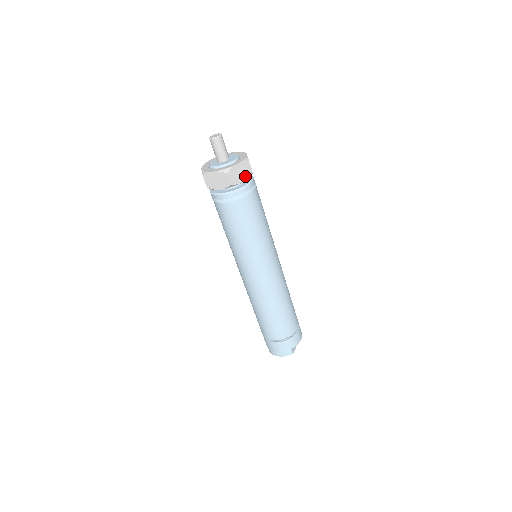
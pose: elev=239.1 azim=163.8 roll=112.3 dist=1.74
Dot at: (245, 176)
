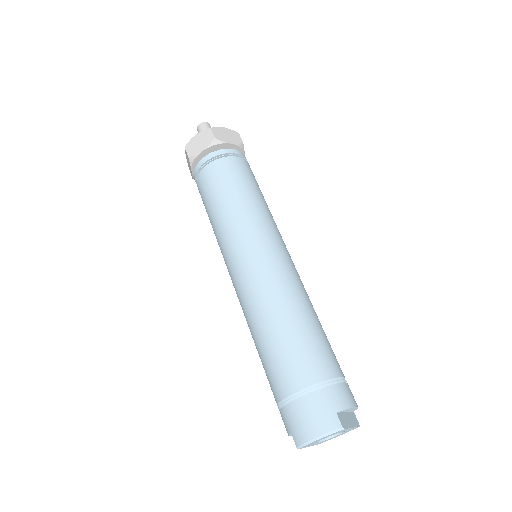
Dot at: (233, 141)
